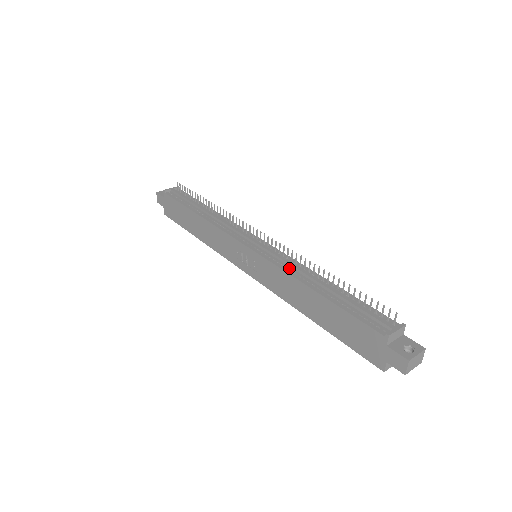
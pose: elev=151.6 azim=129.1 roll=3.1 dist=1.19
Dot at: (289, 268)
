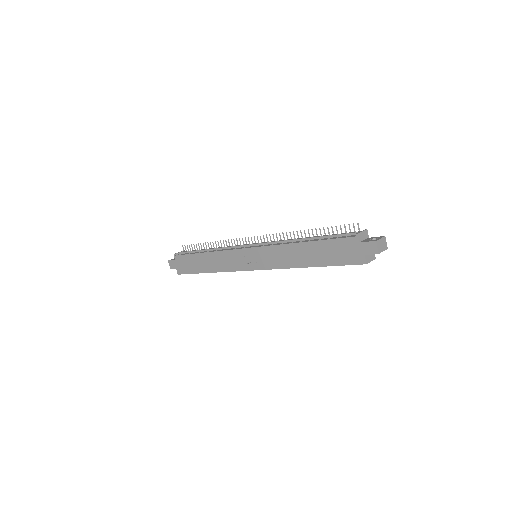
Dot at: (281, 243)
